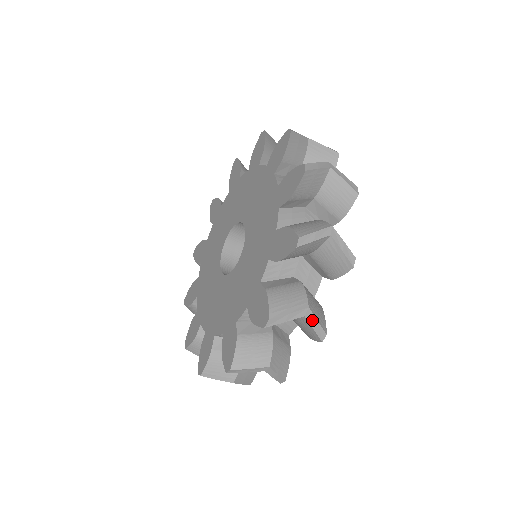
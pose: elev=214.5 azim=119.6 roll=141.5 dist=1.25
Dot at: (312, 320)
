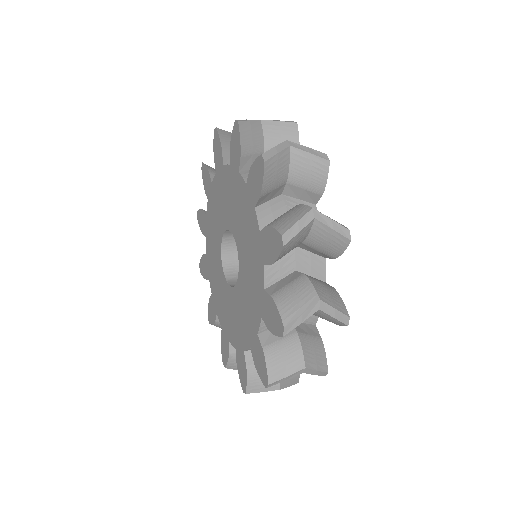
Dot at: (311, 372)
